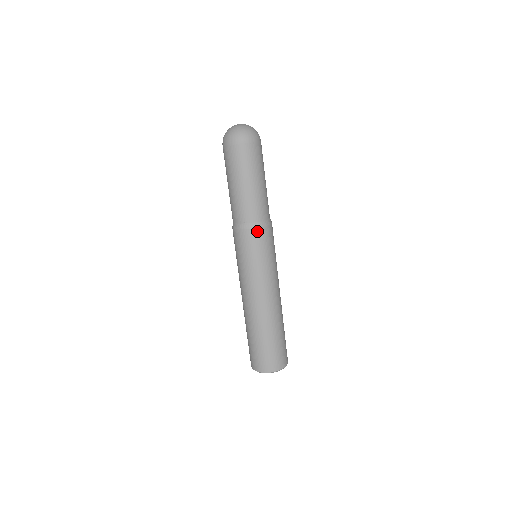
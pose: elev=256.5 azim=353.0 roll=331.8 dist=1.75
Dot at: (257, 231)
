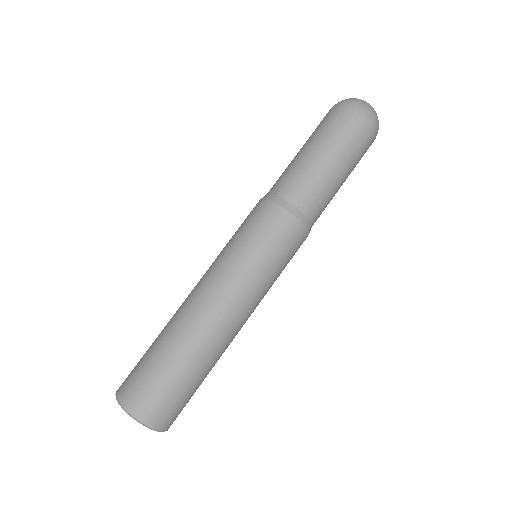
Dot at: (285, 215)
